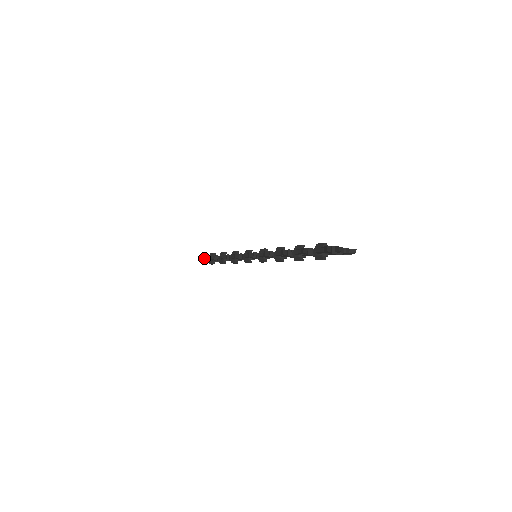
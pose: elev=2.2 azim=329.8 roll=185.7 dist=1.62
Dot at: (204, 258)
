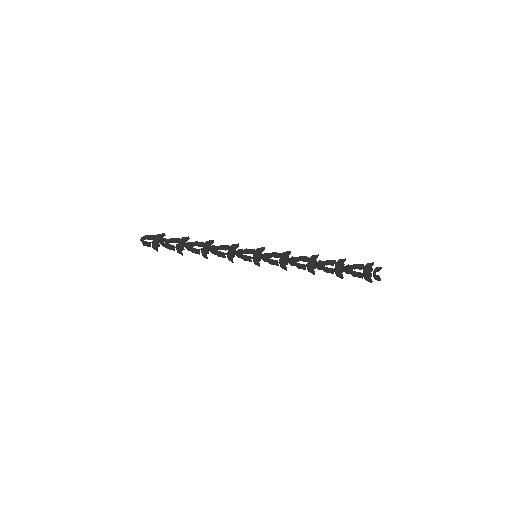
Dot at: (144, 238)
